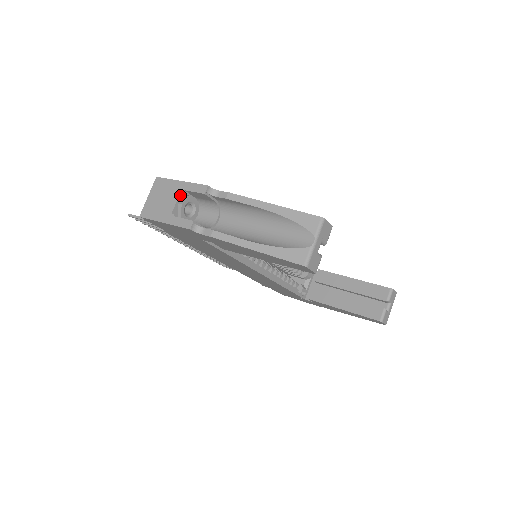
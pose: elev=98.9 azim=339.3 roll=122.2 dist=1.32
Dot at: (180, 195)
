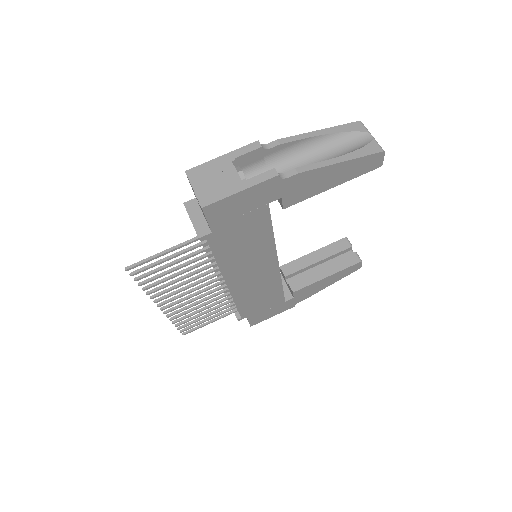
Dot at: (233, 165)
